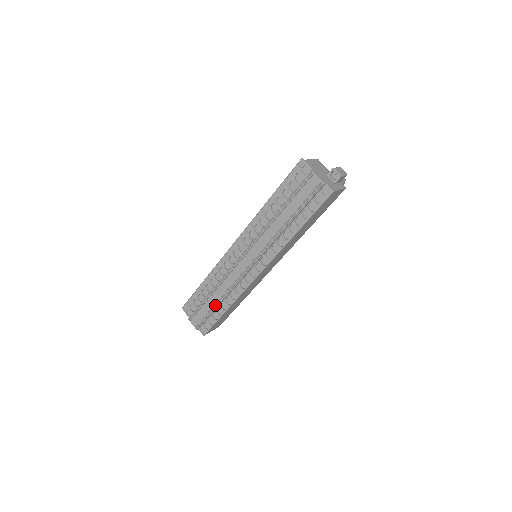
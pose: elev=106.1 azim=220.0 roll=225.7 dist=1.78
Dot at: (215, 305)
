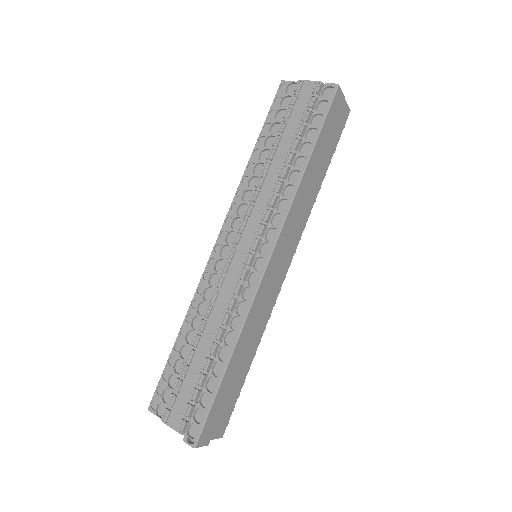
Dot at: (207, 359)
